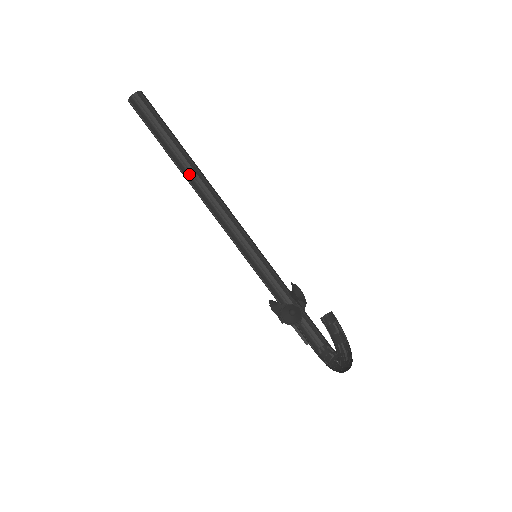
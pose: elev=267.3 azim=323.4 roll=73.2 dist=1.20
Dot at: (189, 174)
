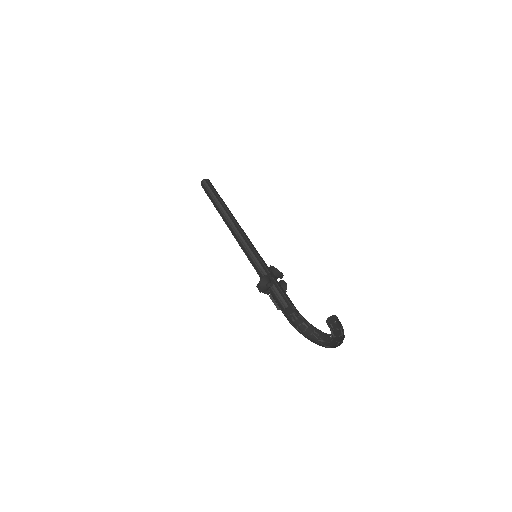
Dot at: (221, 212)
